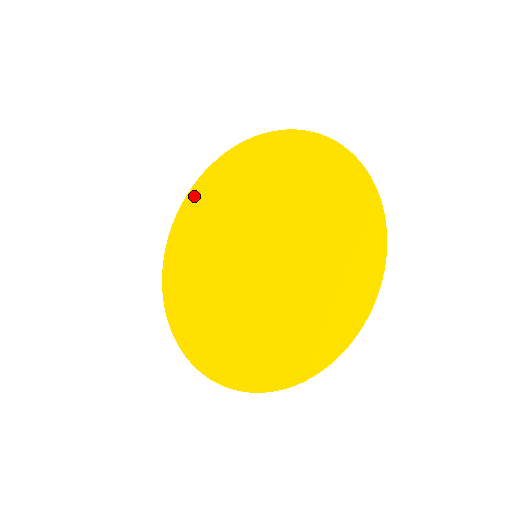
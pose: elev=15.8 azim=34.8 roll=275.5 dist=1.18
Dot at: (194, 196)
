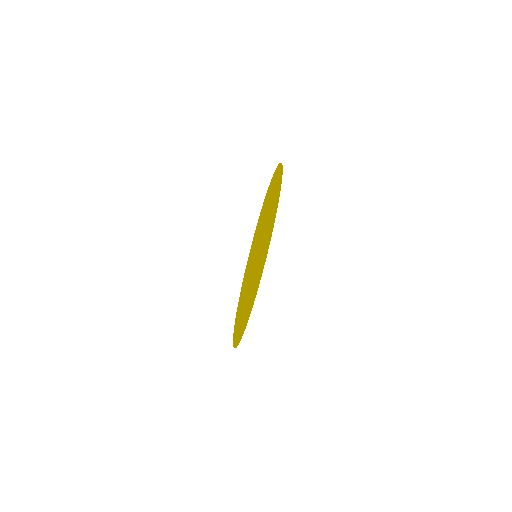
Dot at: occluded
